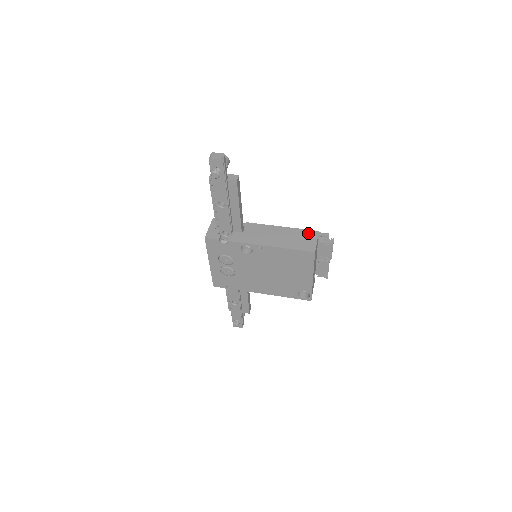
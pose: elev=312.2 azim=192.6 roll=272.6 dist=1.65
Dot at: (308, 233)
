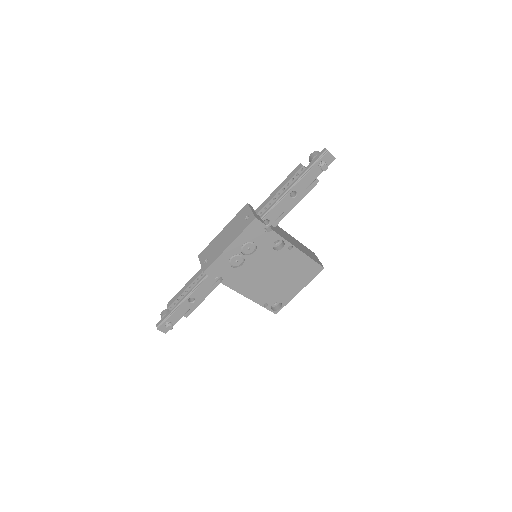
Dot at: (311, 251)
